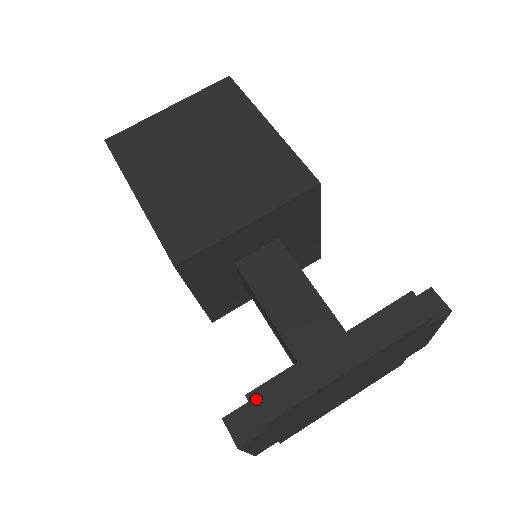
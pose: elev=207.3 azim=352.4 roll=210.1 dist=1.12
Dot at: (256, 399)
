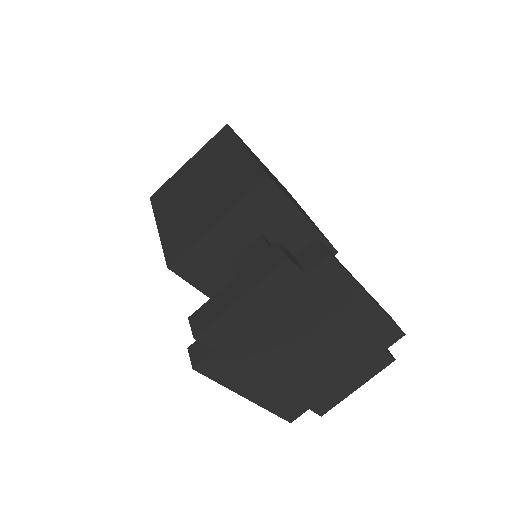
Dot at: (324, 245)
